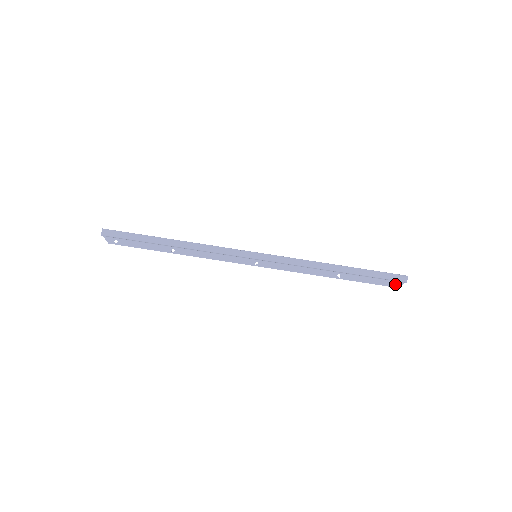
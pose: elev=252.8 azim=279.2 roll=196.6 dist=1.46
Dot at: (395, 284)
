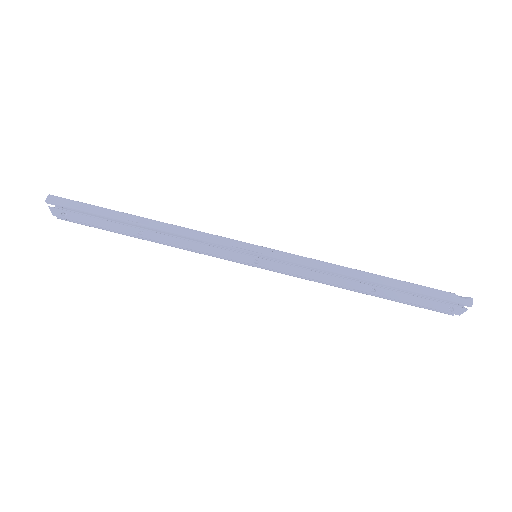
Dot at: (455, 309)
